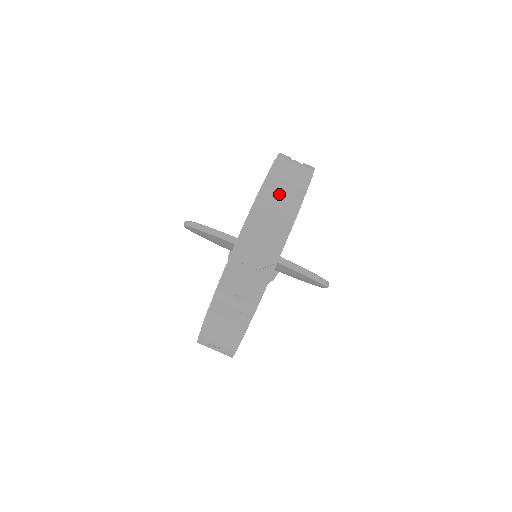
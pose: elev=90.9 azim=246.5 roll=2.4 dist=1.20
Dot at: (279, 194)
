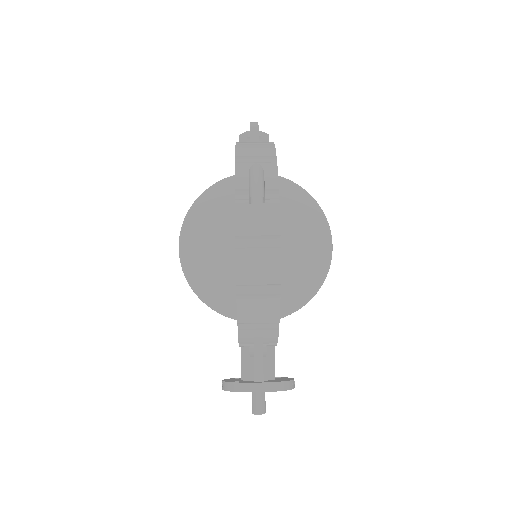
Dot at: occluded
